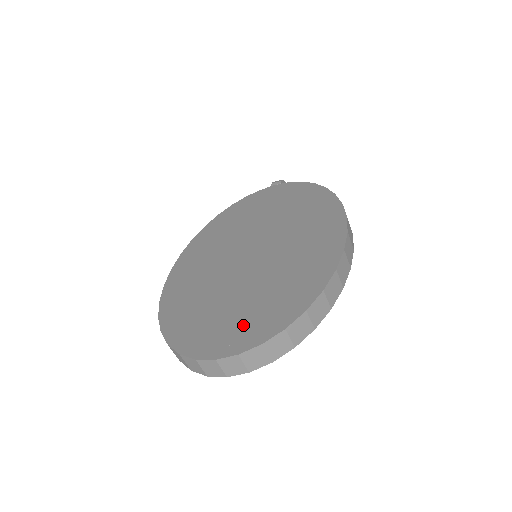
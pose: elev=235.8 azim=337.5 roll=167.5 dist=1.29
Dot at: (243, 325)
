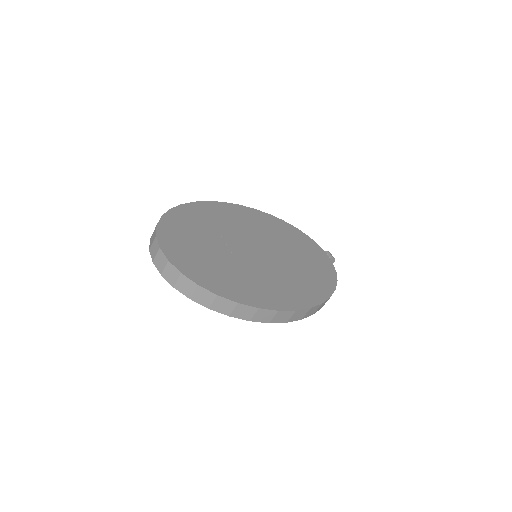
Dot at: (192, 258)
